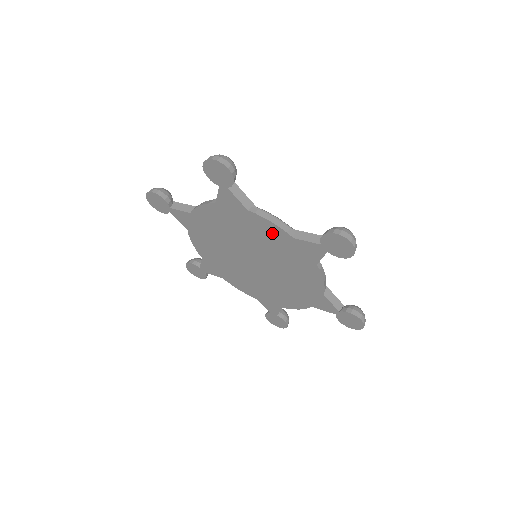
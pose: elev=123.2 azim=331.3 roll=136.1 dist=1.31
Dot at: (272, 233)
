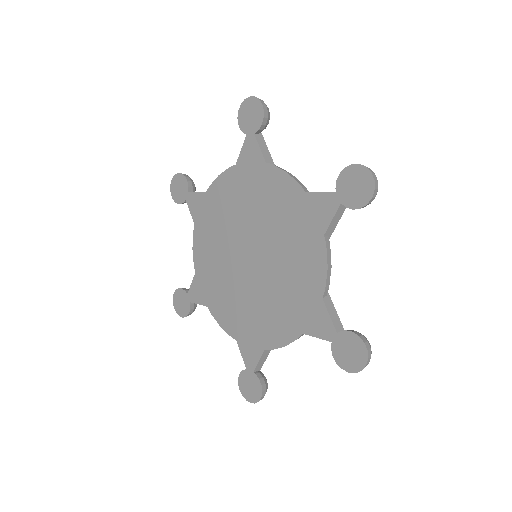
Dot at: (228, 187)
